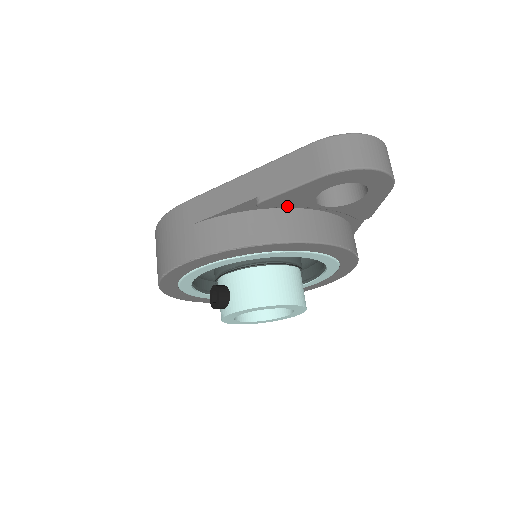
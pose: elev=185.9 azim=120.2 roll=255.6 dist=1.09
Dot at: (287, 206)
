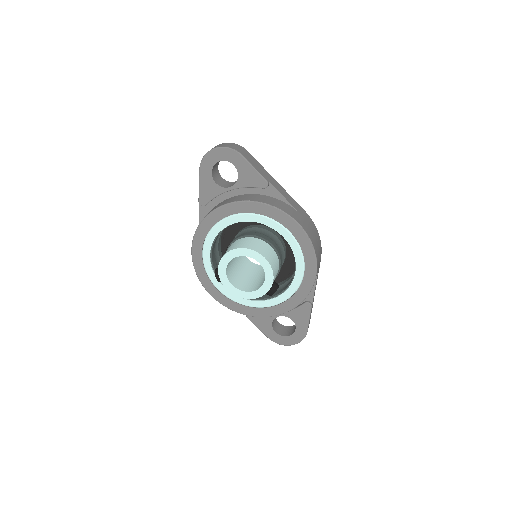
Dot at: (213, 198)
